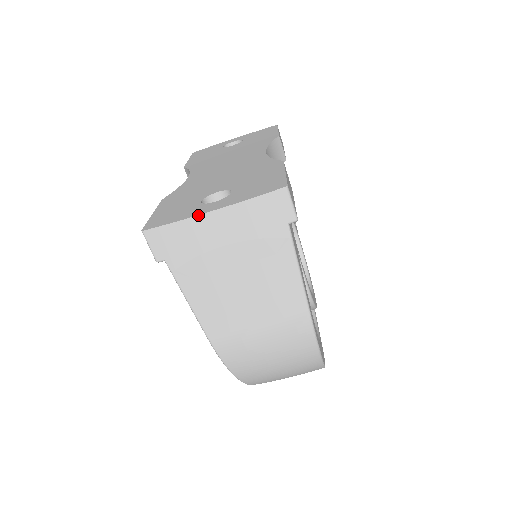
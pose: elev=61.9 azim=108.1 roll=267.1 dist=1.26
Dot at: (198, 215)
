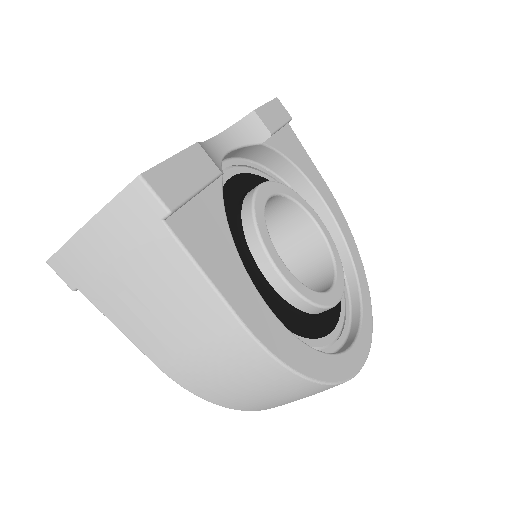
Dot at: (75, 234)
